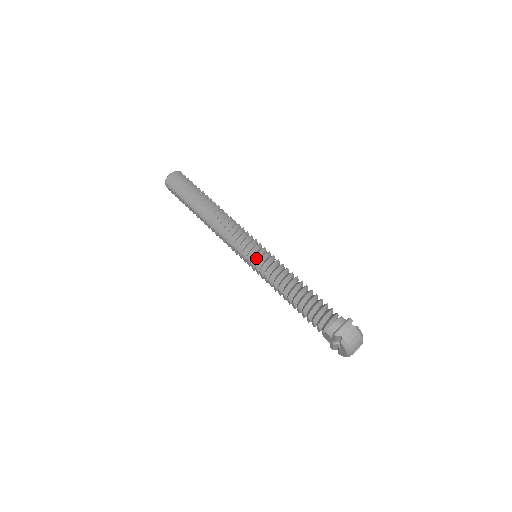
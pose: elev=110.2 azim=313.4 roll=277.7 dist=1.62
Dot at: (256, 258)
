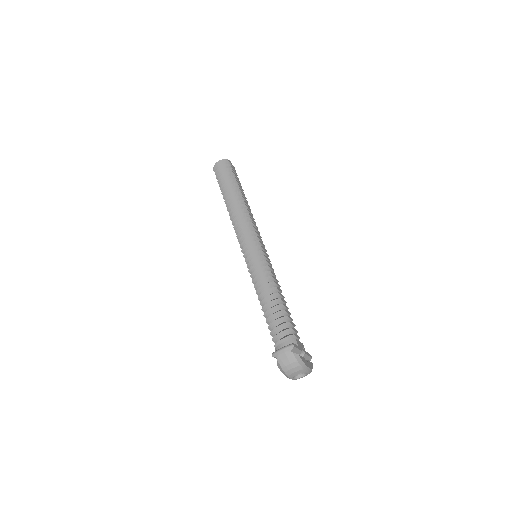
Dot at: (250, 258)
